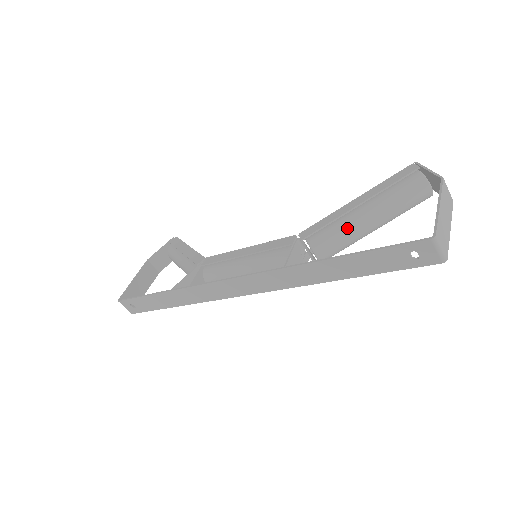
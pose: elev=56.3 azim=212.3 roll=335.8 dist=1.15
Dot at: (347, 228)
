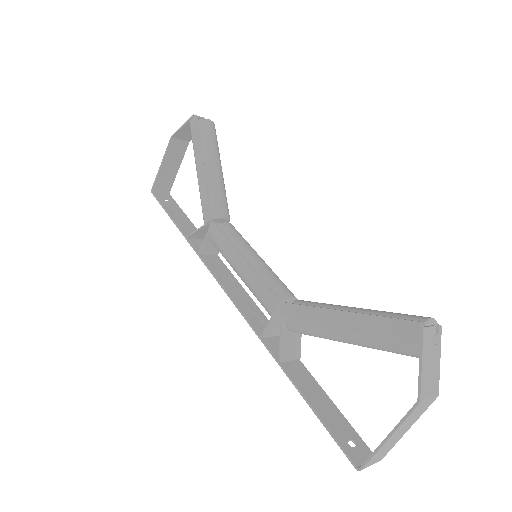
Dot at: (324, 337)
